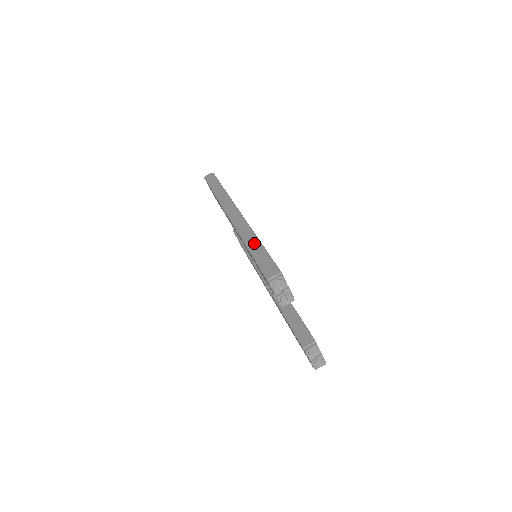
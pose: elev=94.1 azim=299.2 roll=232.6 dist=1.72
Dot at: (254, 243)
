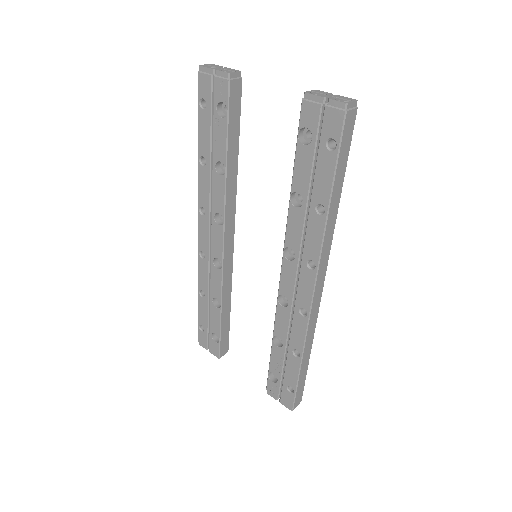
Dot at: occluded
